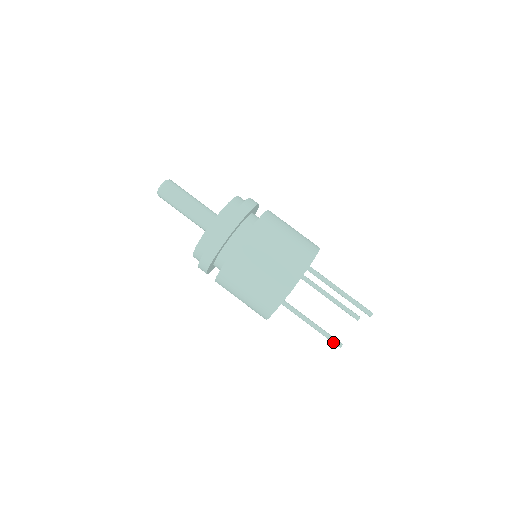
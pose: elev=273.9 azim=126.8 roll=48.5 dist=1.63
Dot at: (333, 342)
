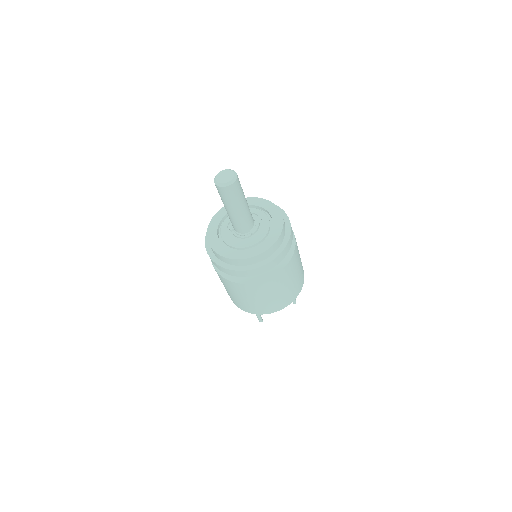
Dot at: (260, 319)
